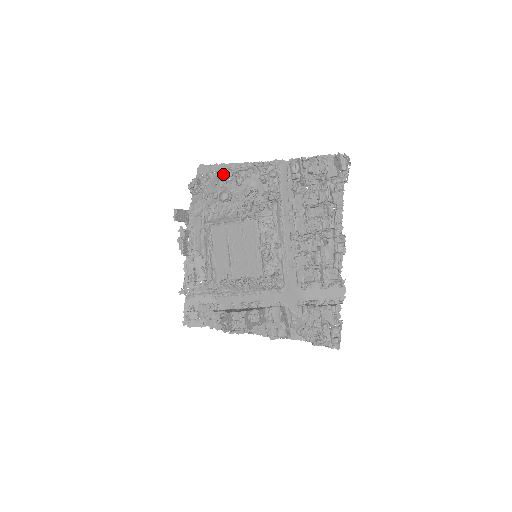
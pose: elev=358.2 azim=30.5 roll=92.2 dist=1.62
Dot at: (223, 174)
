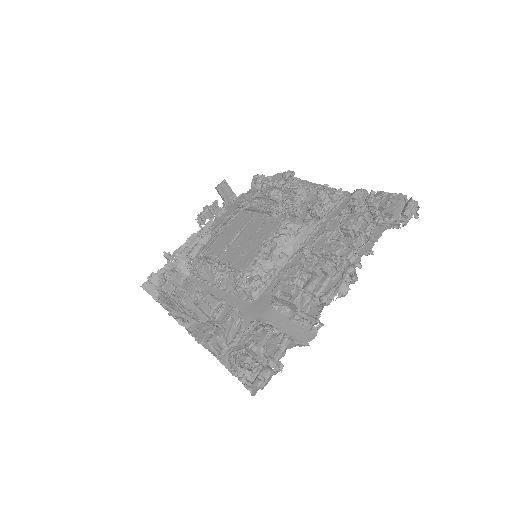
Dot at: (288, 172)
